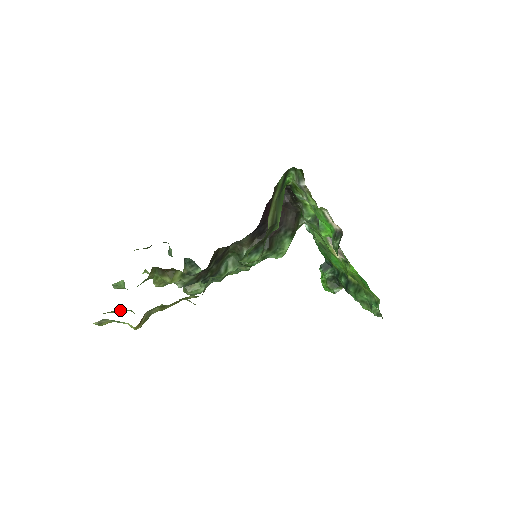
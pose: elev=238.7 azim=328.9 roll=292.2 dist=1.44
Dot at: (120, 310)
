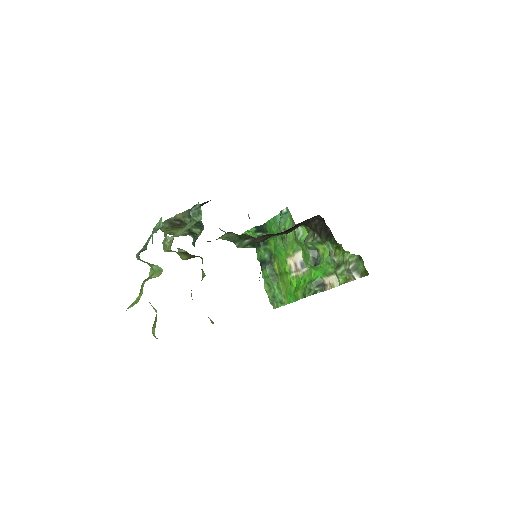
Dot at: occluded
